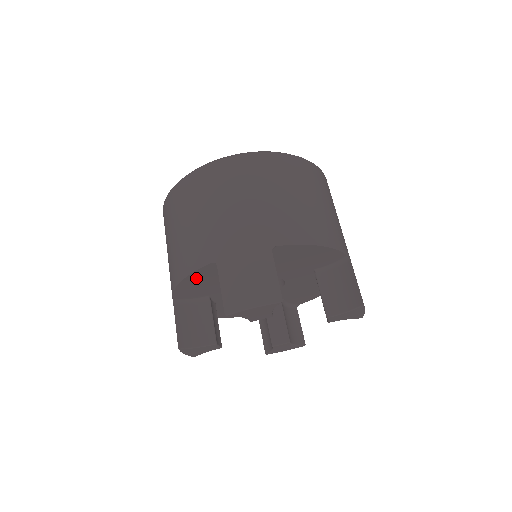
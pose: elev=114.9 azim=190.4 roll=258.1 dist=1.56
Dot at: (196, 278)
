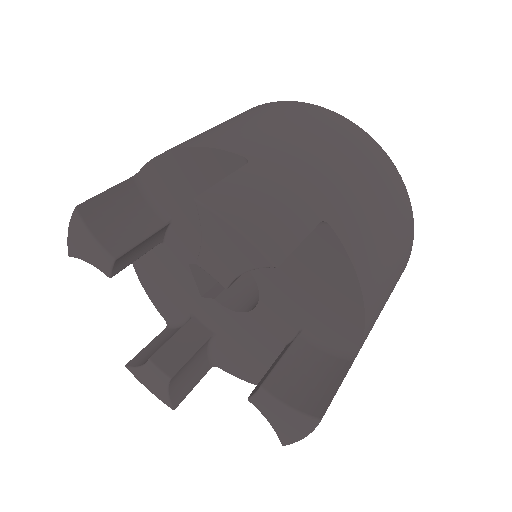
Dot at: (199, 165)
